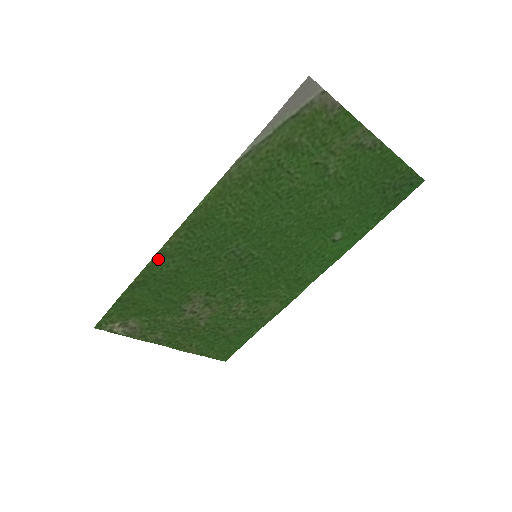
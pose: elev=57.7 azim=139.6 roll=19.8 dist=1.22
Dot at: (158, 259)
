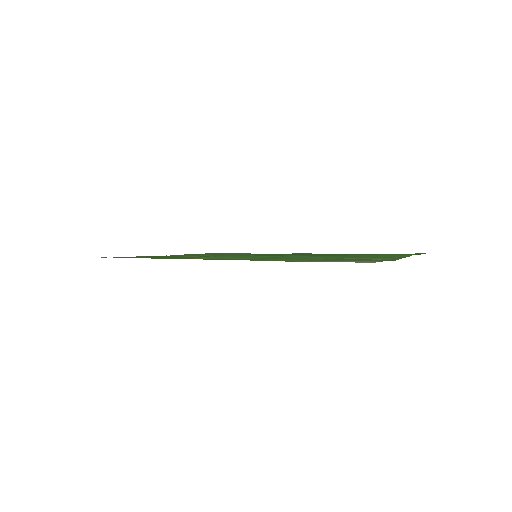
Dot at: (169, 258)
